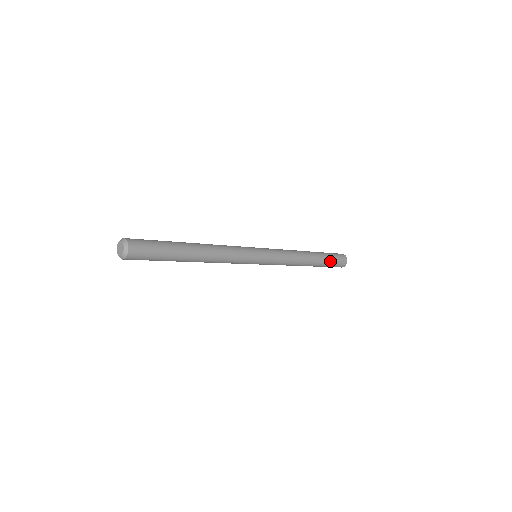
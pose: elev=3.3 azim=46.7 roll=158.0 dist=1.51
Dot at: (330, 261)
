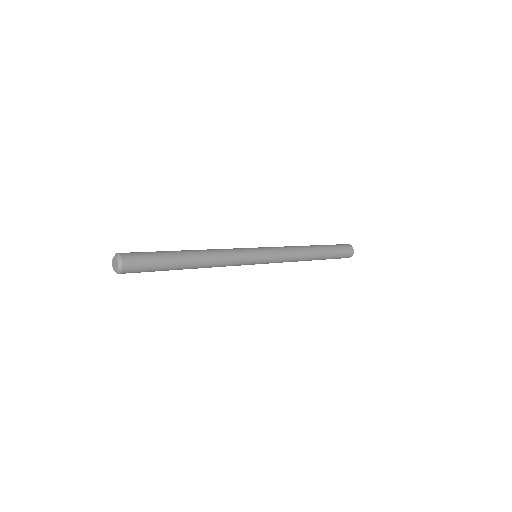
Dot at: (333, 258)
